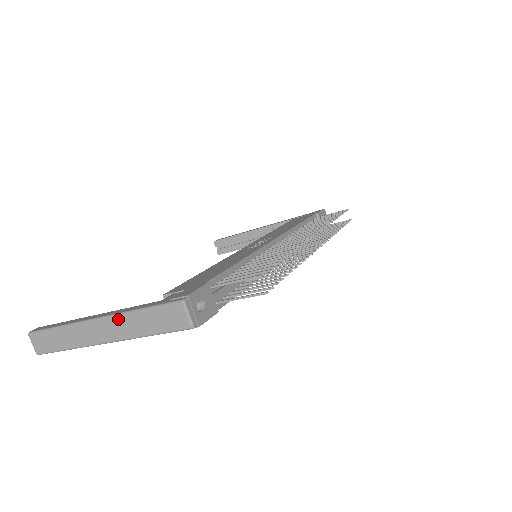
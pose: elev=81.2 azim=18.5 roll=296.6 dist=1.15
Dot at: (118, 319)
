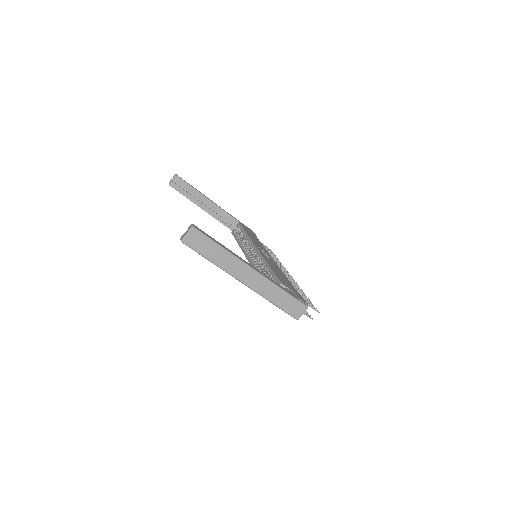
Dot at: (268, 283)
